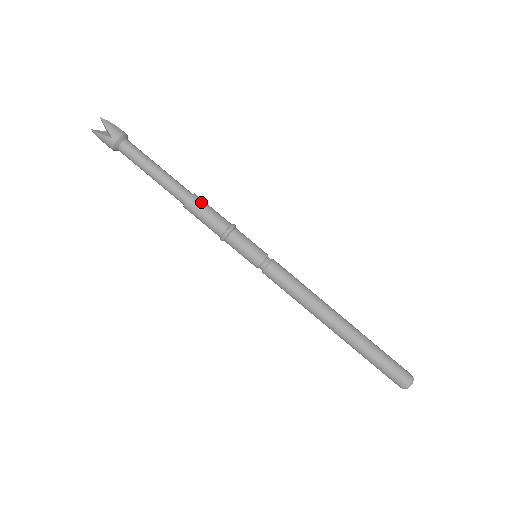
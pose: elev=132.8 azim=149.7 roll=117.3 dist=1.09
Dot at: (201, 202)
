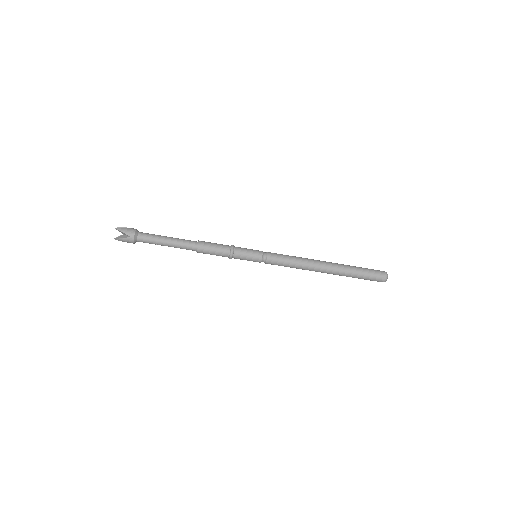
Dot at: (206, 244)
